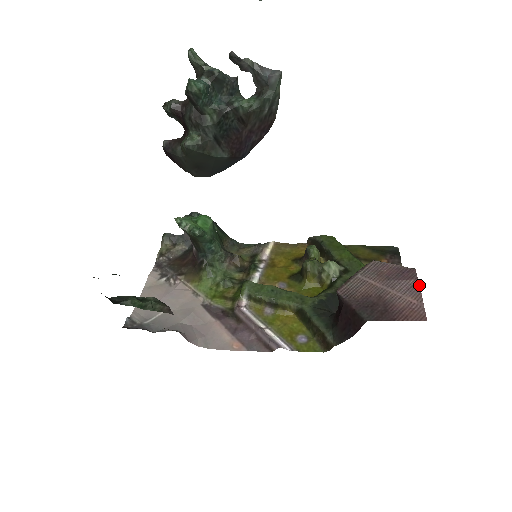
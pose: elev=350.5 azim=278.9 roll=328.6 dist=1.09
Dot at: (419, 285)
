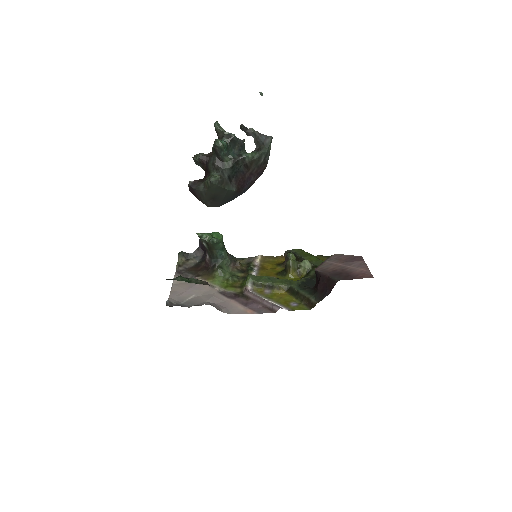
Dot at: (365, 263)
